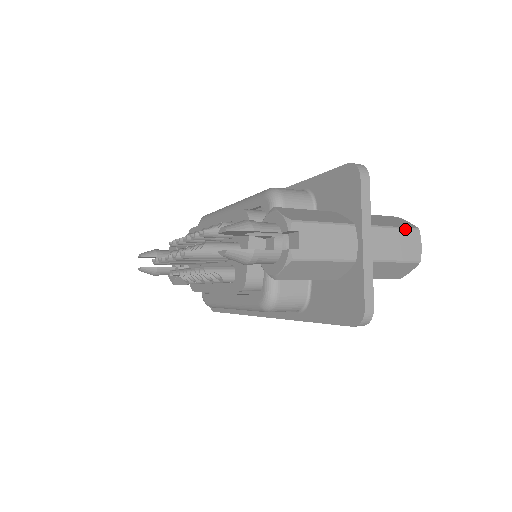
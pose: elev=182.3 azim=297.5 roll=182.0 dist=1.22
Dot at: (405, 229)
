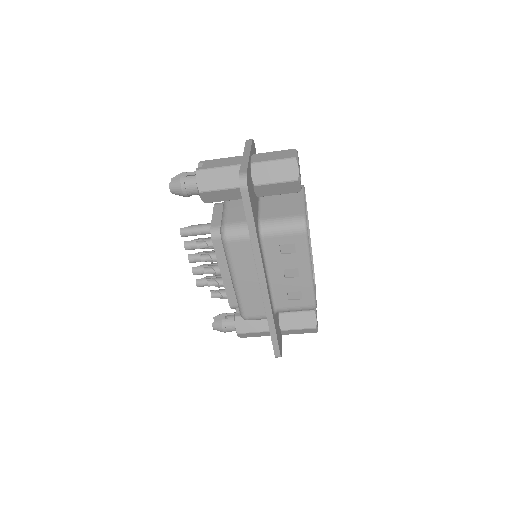
Dot at: (283, 150)
